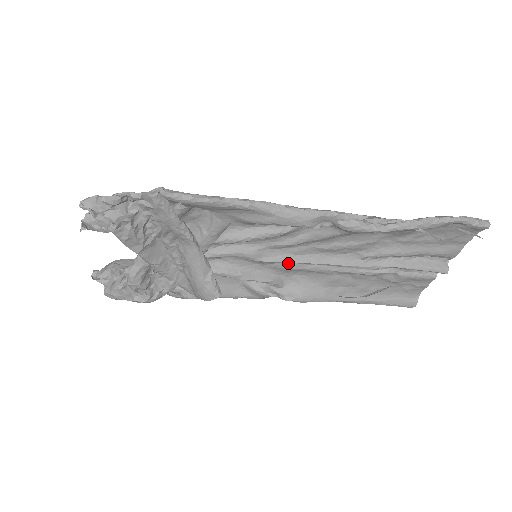
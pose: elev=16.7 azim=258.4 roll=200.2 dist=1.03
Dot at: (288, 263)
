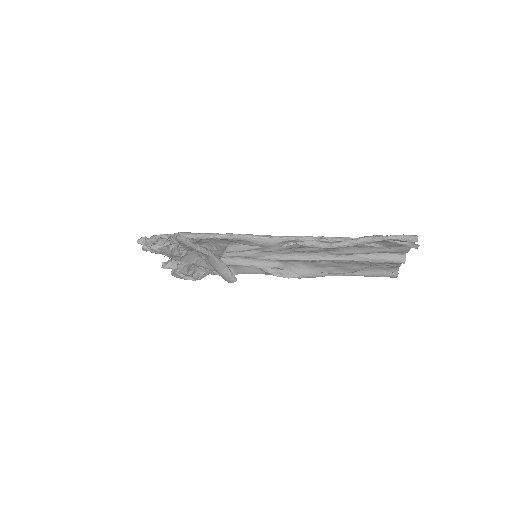
Dot at: occluded
